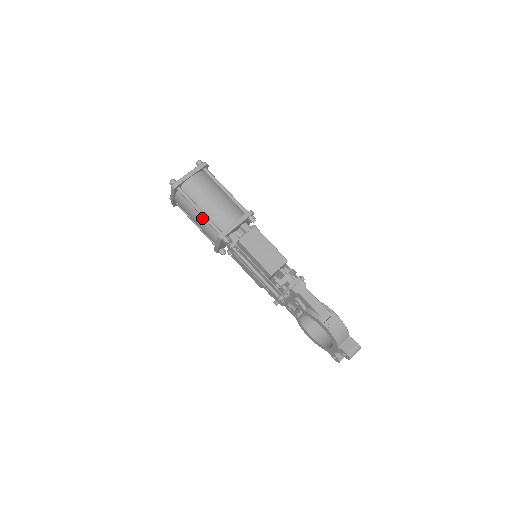
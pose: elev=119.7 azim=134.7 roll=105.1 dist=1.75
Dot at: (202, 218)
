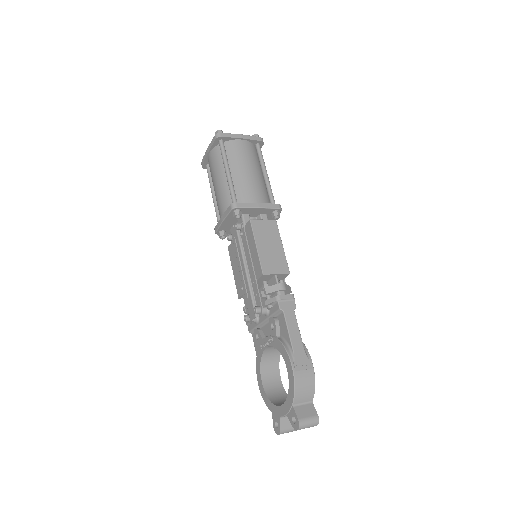
Dot at: (225, 182)
